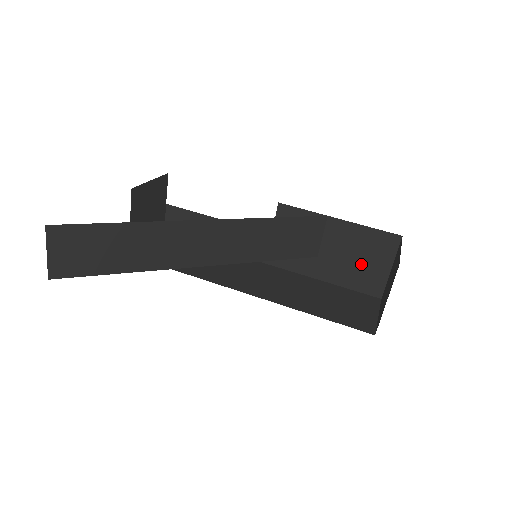
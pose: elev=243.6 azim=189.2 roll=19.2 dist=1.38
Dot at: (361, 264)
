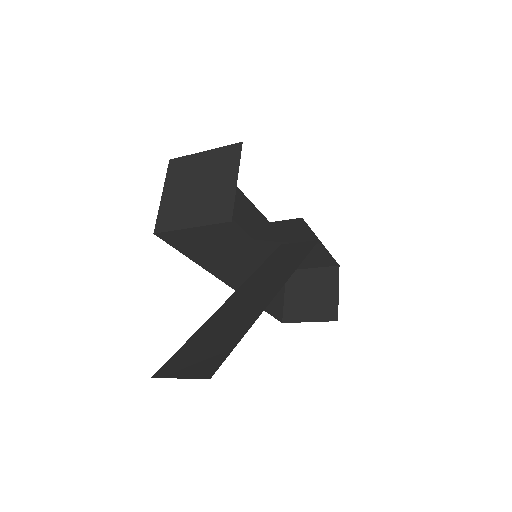
Dot at: occluded
